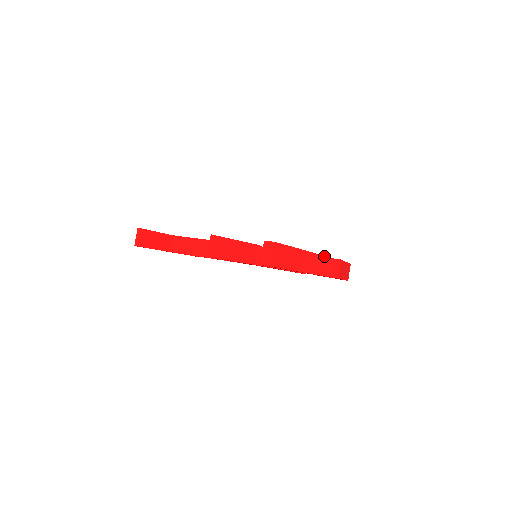
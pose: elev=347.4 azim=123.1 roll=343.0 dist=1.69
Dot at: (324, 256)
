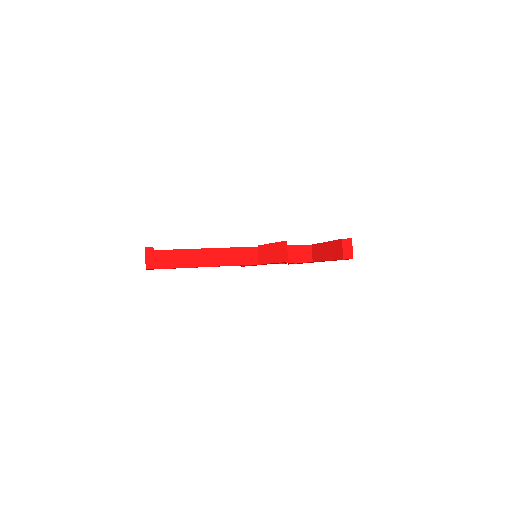
Dot at: occluded
